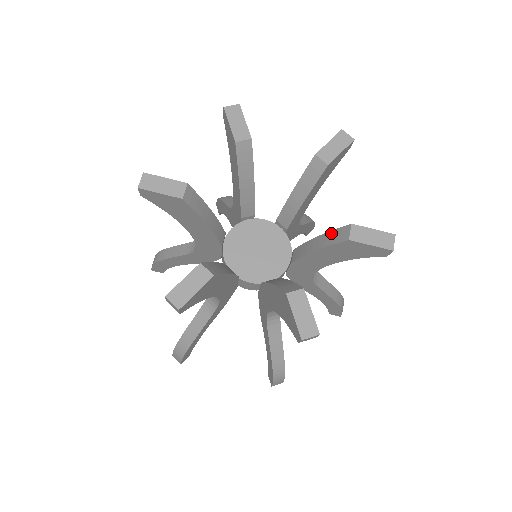
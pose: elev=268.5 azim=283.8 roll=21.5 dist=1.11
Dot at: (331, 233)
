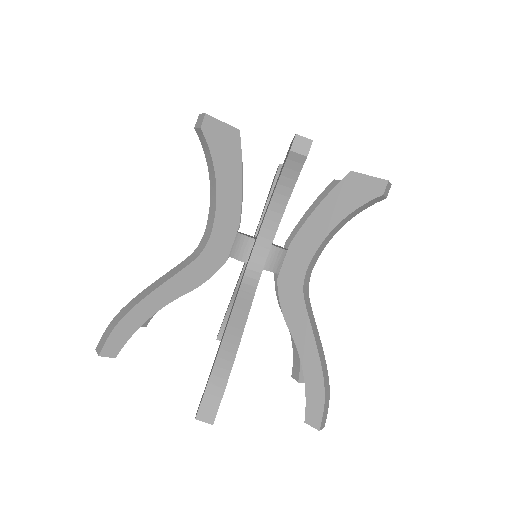
Dot at: occluded
